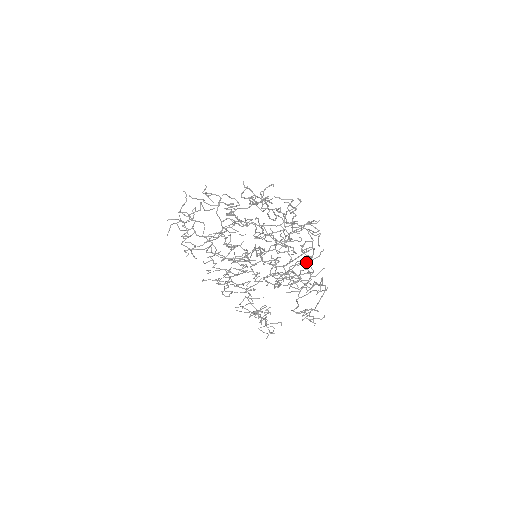
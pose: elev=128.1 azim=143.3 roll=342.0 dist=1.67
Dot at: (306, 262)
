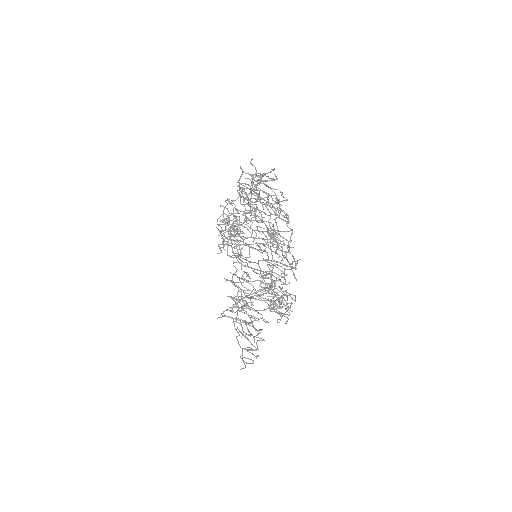
Dot at: (274, 261)
